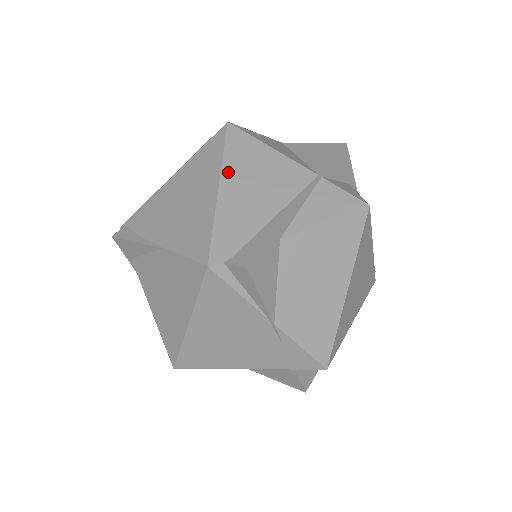
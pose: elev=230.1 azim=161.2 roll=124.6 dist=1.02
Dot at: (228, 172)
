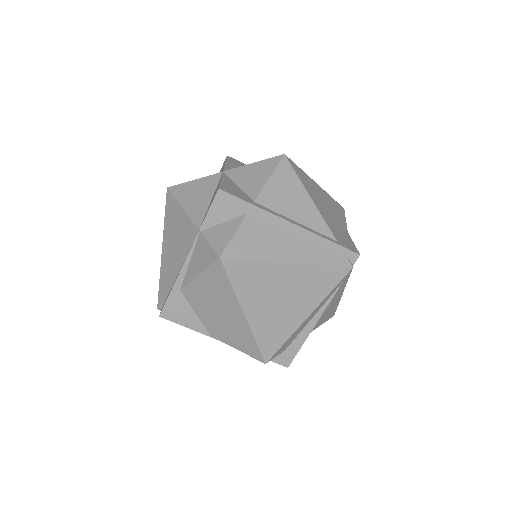
Dot at: (165, 235)
